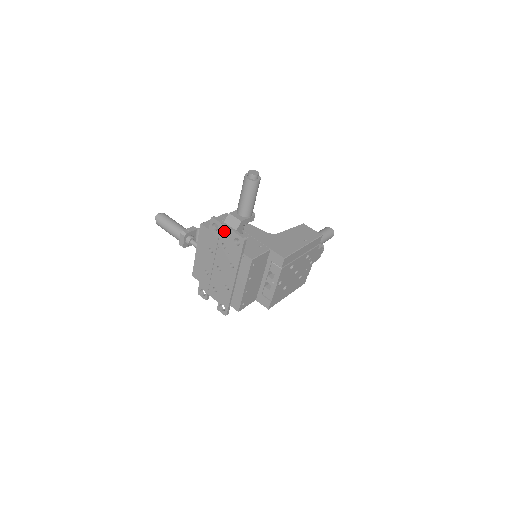
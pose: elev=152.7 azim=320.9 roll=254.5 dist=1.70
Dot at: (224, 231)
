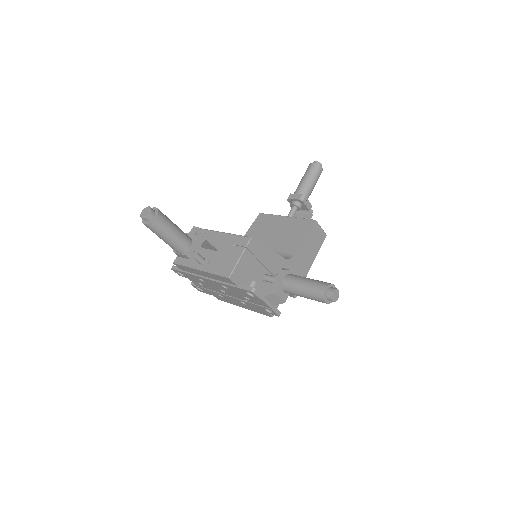
Dot at: (259, 301)
